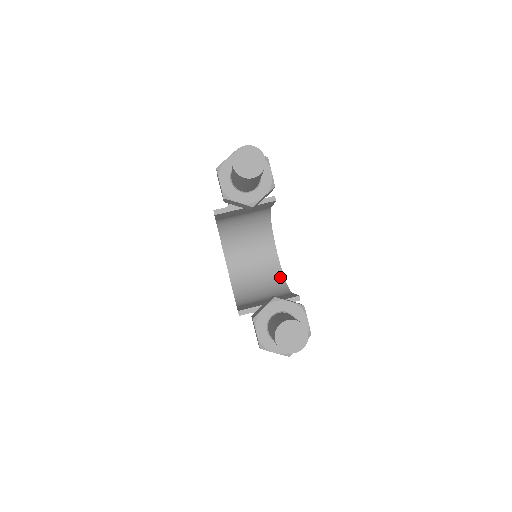
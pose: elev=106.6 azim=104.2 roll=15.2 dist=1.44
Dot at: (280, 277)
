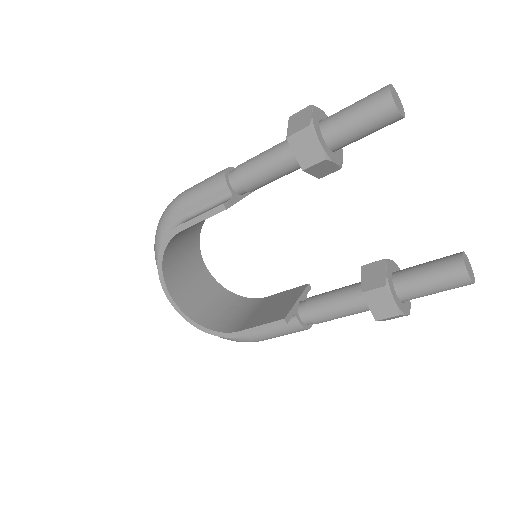
Dot at: (227, 292)
